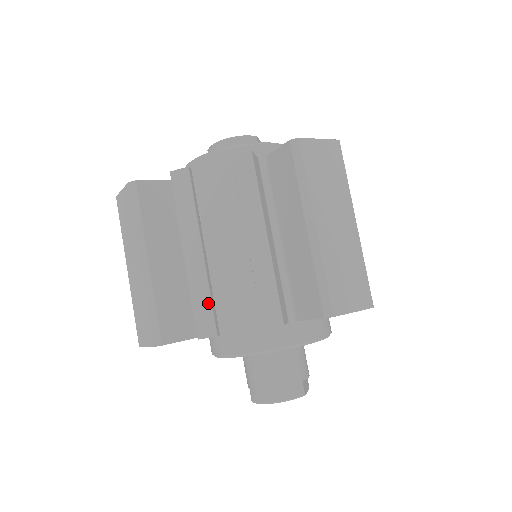
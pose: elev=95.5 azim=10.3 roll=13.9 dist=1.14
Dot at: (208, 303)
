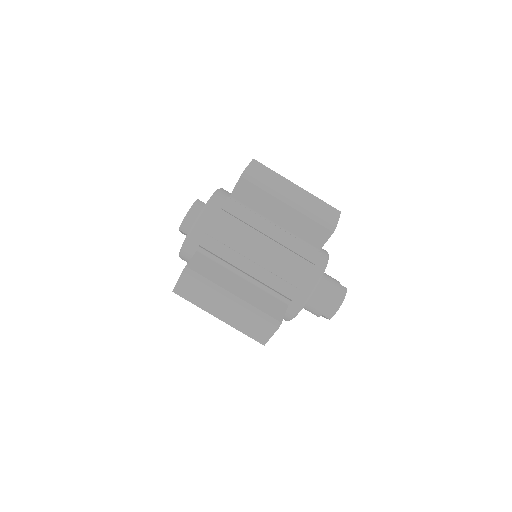
Dot at: (281, 281)
